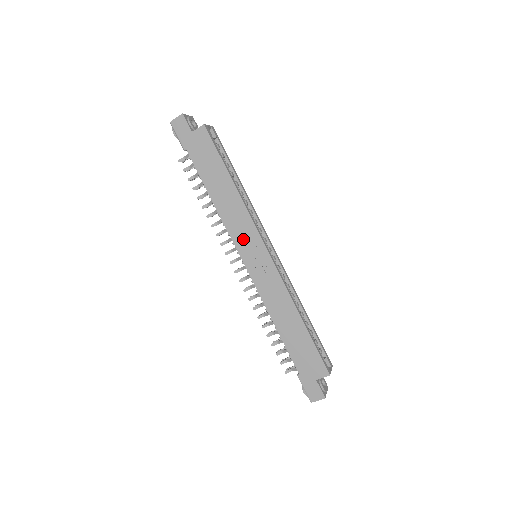
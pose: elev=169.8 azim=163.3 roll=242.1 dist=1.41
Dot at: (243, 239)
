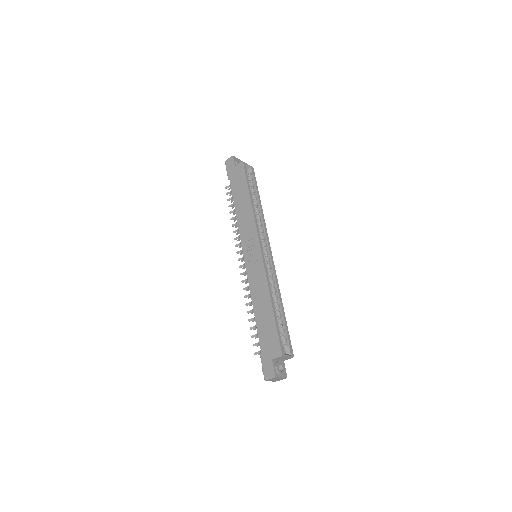
Dot at: (247, 240)
